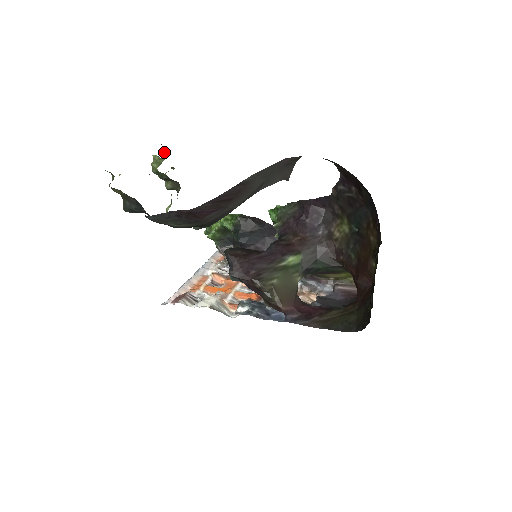
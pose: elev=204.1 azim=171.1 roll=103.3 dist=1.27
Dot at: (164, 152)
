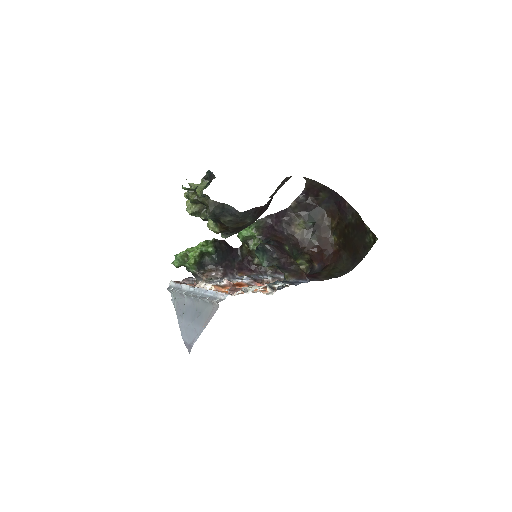
Dot at: (206, 178)
